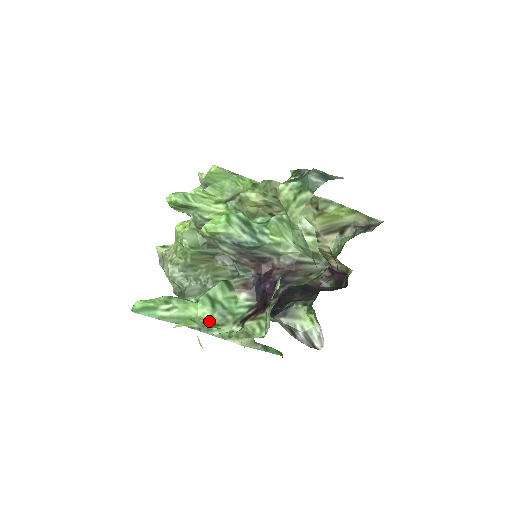
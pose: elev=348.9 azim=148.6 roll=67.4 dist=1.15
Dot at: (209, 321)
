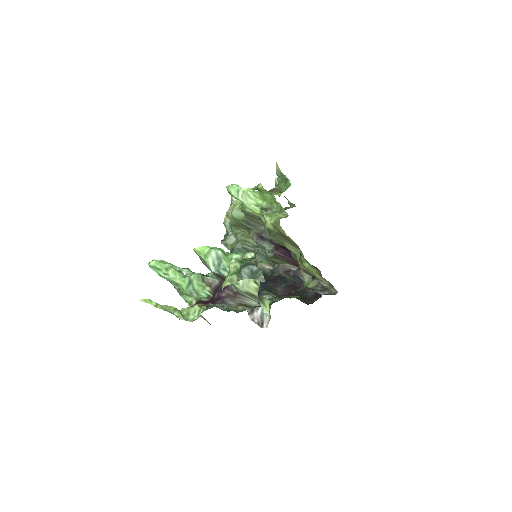
Dot at: (183, 290)
